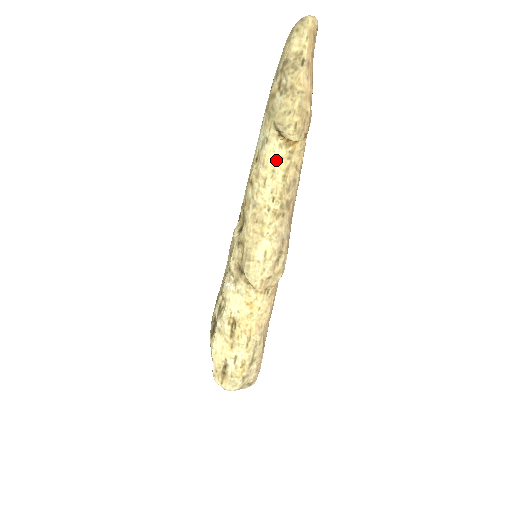
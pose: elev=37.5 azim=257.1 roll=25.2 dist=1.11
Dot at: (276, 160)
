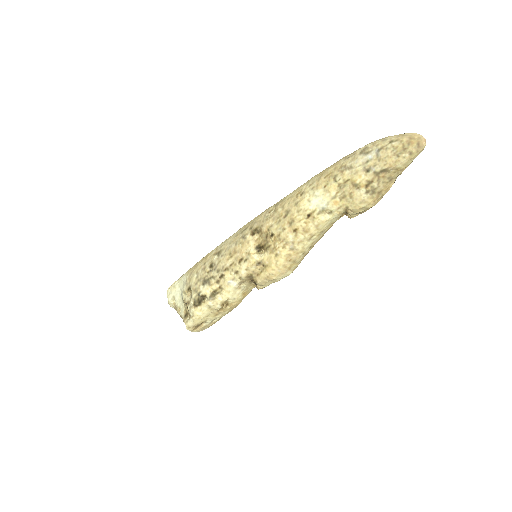
Dot at: (329, 225)
